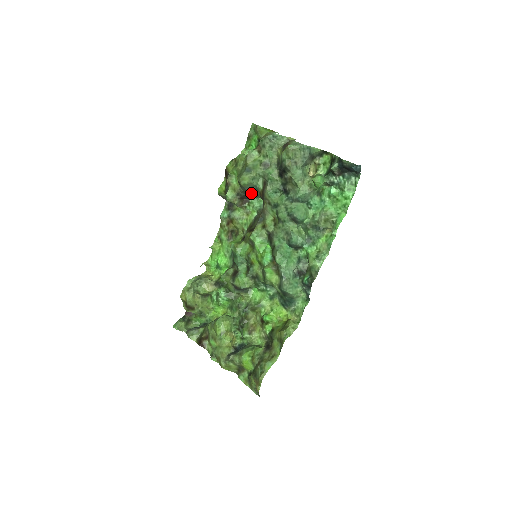
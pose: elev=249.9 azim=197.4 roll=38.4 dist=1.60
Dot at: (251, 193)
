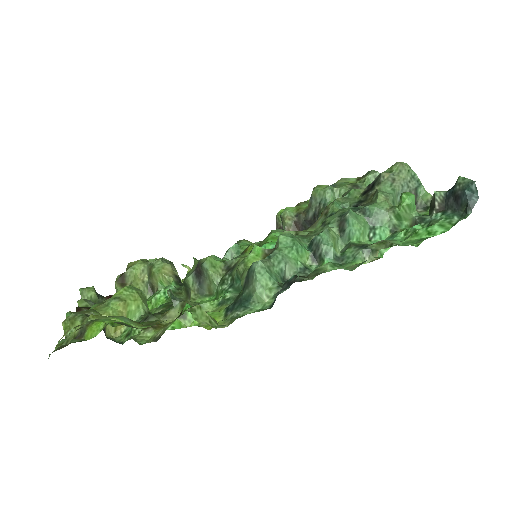
Dot at: (313, 215)
